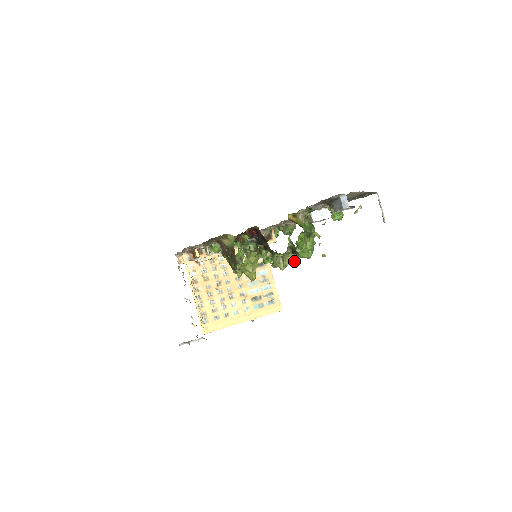
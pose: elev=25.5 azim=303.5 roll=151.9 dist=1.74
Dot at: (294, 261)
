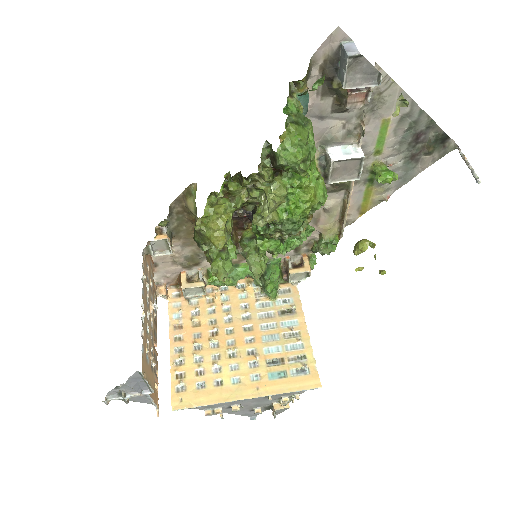
Dot at: (291, 210)
